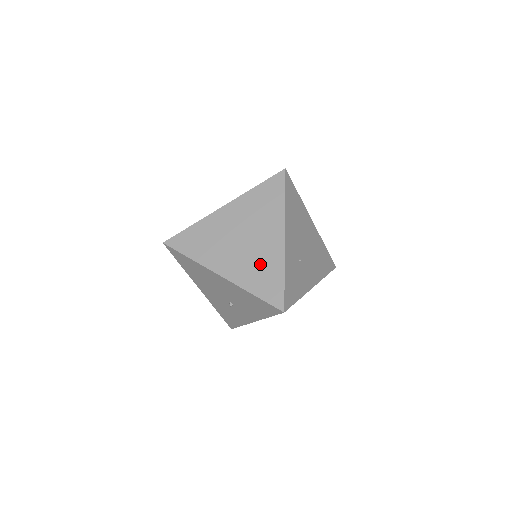
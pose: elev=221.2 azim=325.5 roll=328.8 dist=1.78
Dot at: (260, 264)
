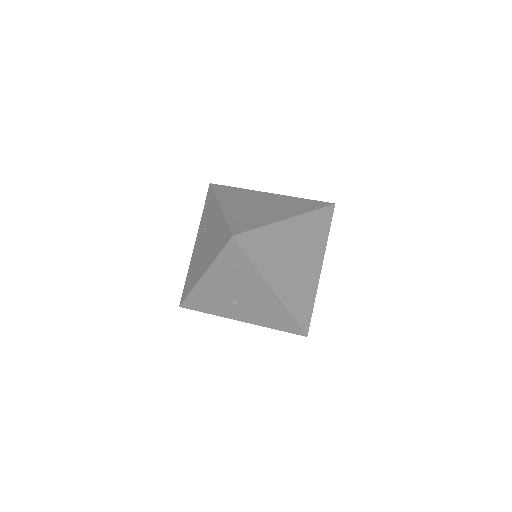
Dot at: (302, 289)
